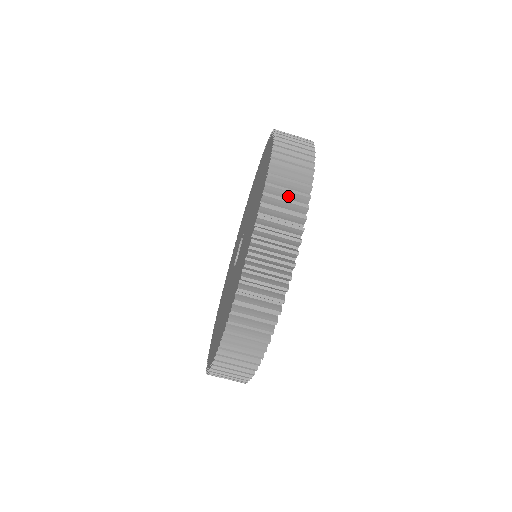
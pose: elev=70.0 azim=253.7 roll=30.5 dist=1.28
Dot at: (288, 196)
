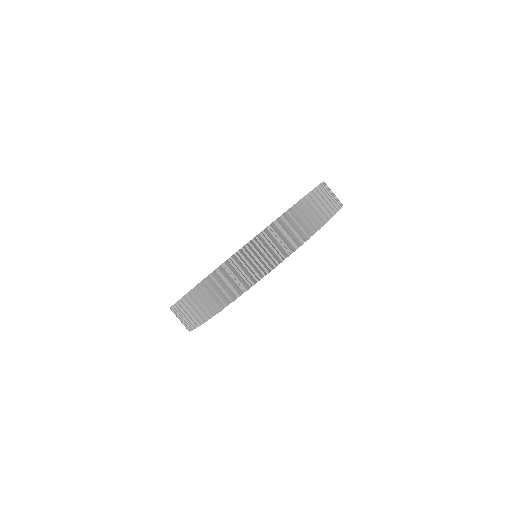
Dot at: occluded
